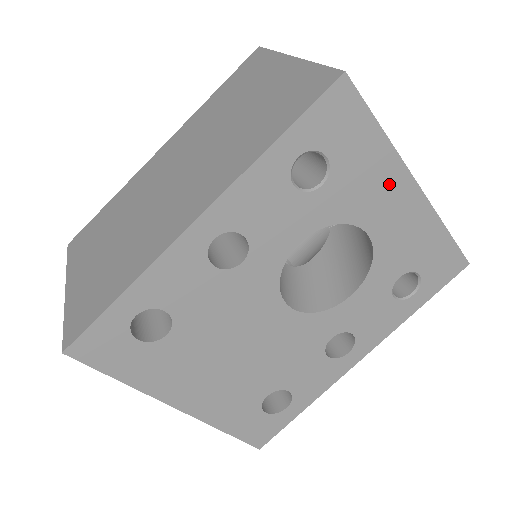
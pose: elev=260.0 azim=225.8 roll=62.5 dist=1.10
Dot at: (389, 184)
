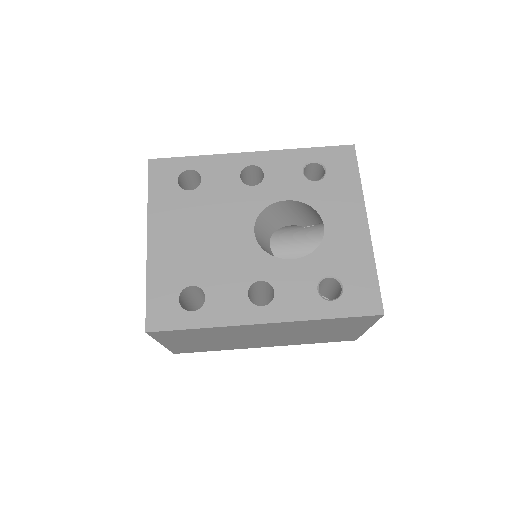
Dot at: (351, 208)
